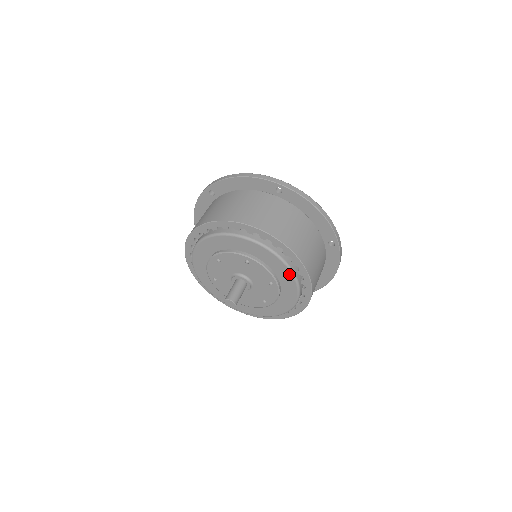
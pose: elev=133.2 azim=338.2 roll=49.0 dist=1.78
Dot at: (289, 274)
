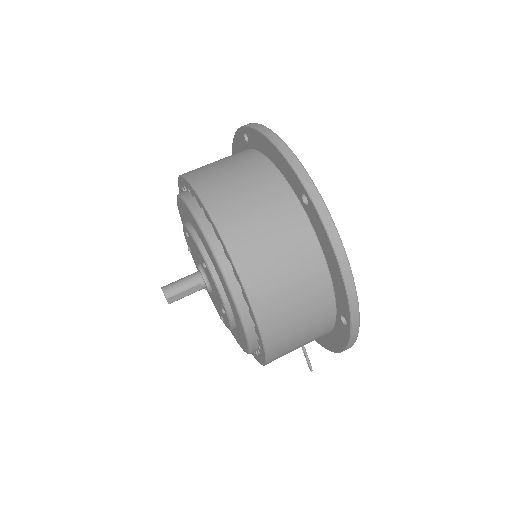
Dot at: (203, 237)
